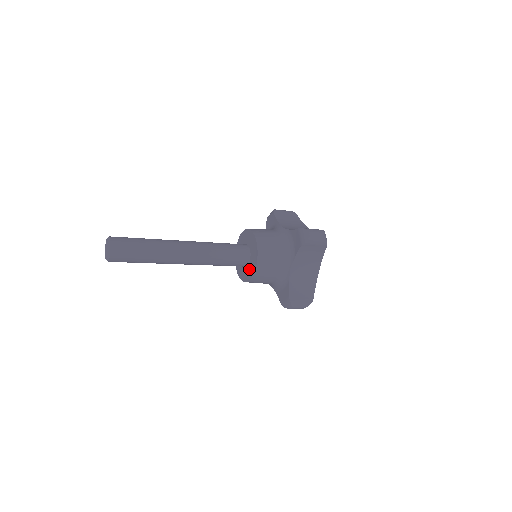
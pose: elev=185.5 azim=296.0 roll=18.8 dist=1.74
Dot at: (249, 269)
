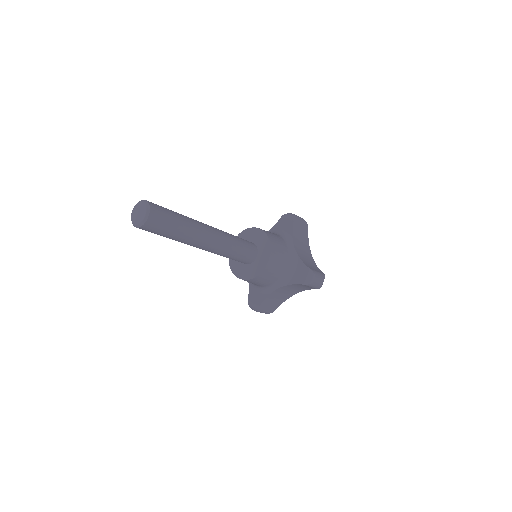
Dot at: (261, 255)
